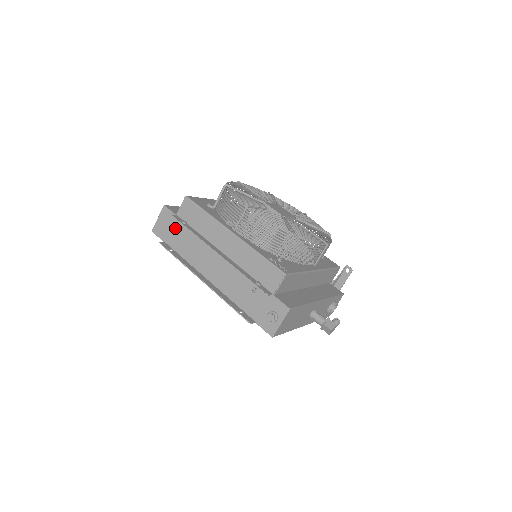
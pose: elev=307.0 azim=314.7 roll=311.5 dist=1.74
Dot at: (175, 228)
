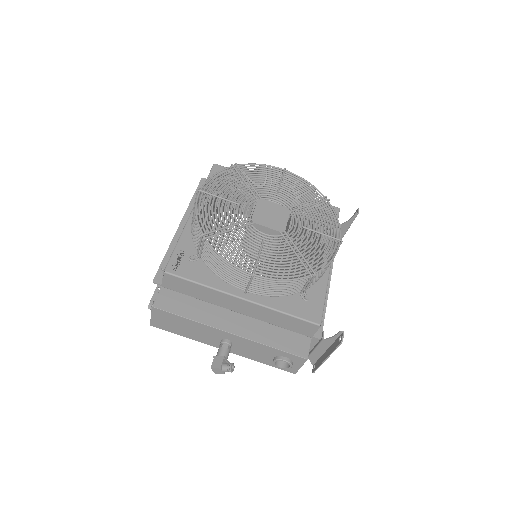
Dot at: occluded
